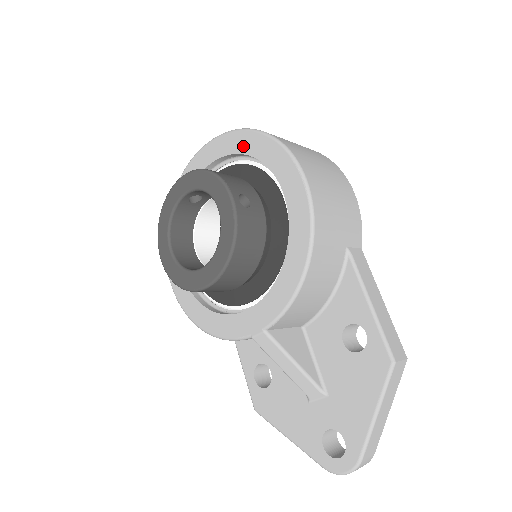
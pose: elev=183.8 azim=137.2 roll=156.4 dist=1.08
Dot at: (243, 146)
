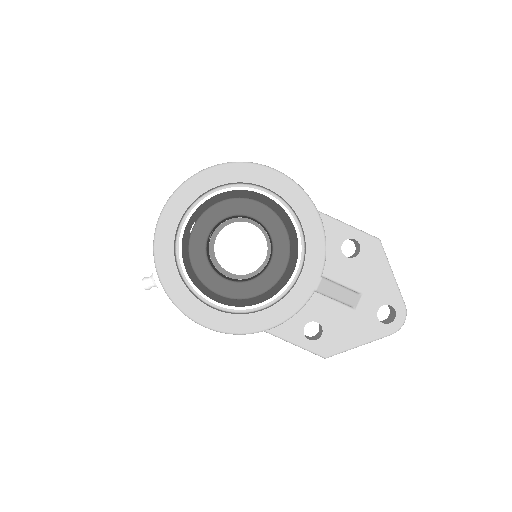
Dot at: (208, 183)
